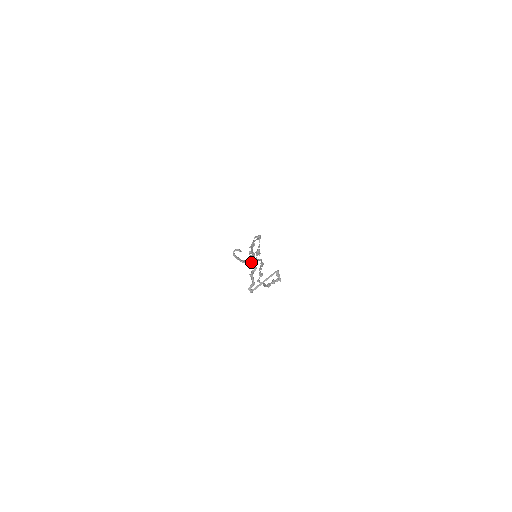
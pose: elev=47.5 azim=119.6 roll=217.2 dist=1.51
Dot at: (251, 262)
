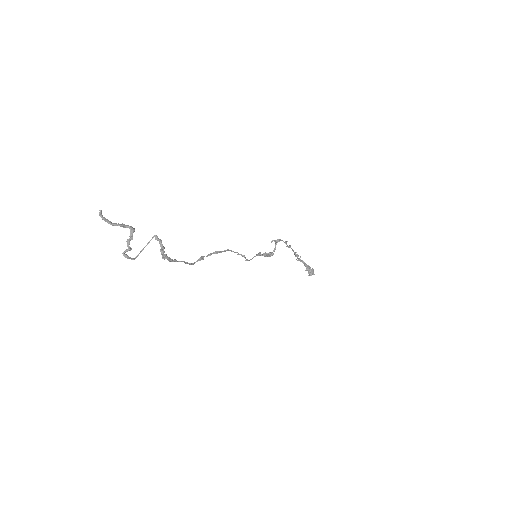
Dot at: (121, 225)
